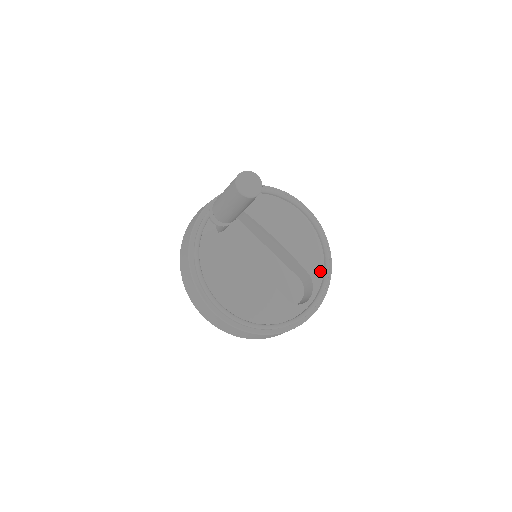
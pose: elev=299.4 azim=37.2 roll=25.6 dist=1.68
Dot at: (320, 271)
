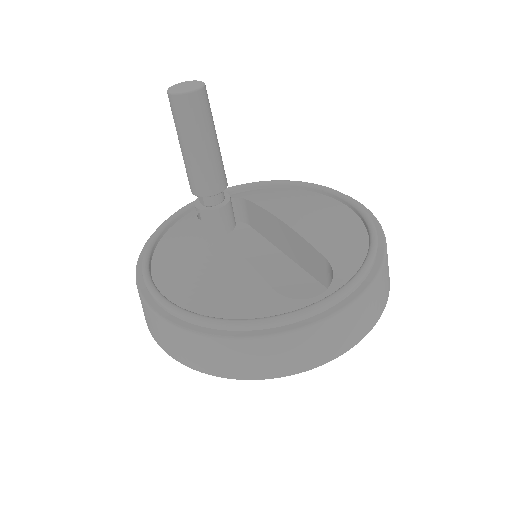
Dot at: (355, 261)
